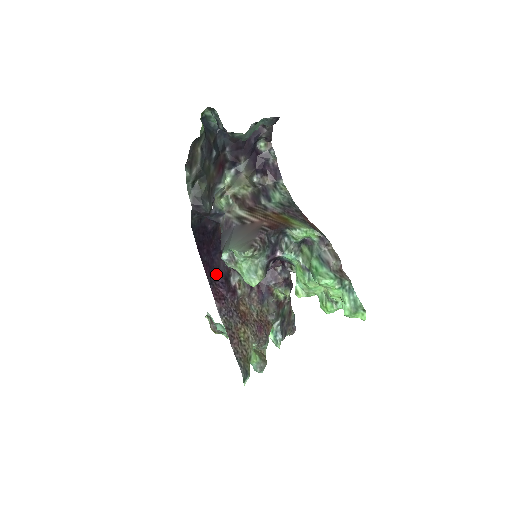
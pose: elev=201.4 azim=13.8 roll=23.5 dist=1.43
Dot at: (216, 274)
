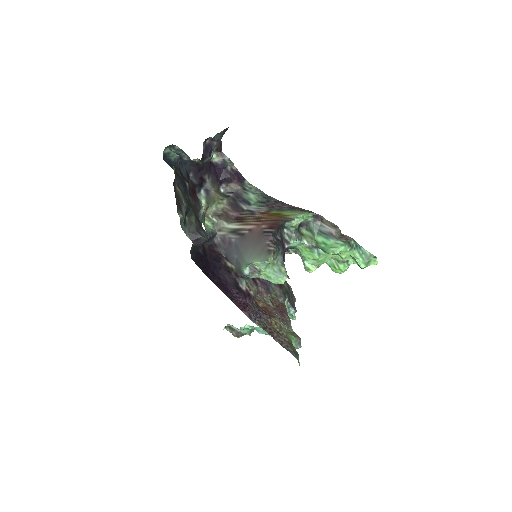
Dot at: (229, 289)
